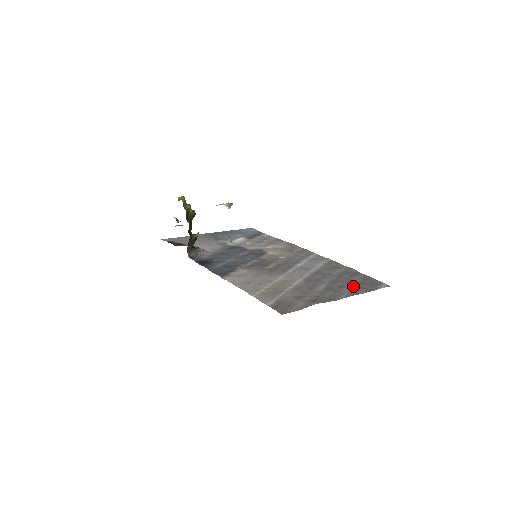
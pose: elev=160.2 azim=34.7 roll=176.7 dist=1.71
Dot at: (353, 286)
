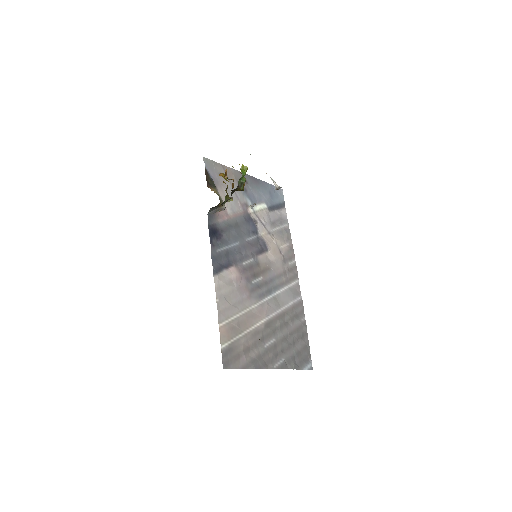
Dot at: (291, 354)
